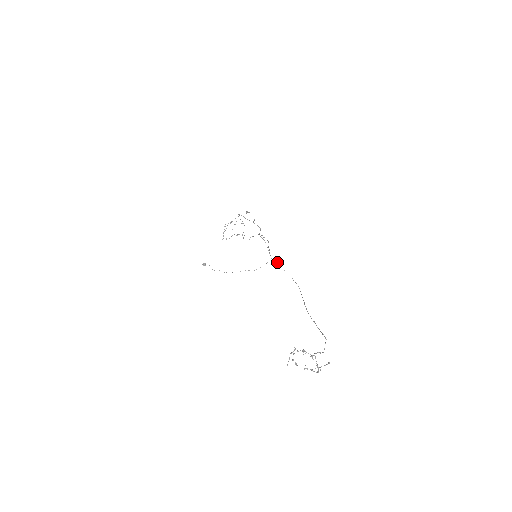
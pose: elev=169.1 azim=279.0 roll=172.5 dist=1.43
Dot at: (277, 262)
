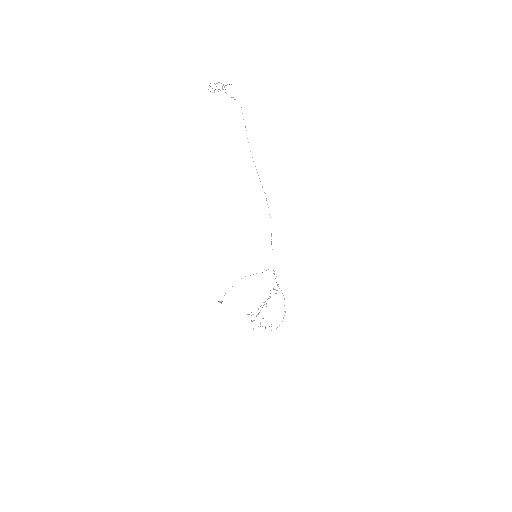
Dot at: occluded
